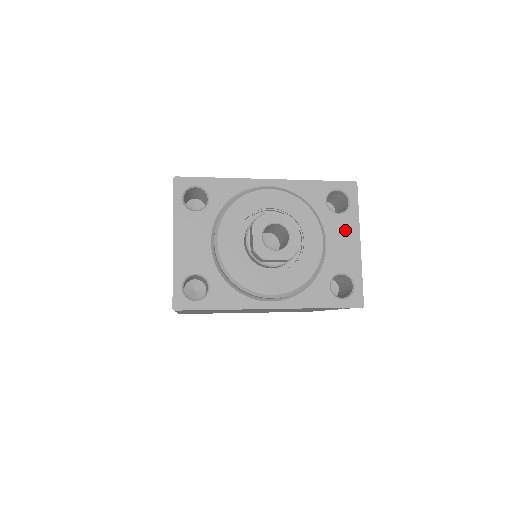
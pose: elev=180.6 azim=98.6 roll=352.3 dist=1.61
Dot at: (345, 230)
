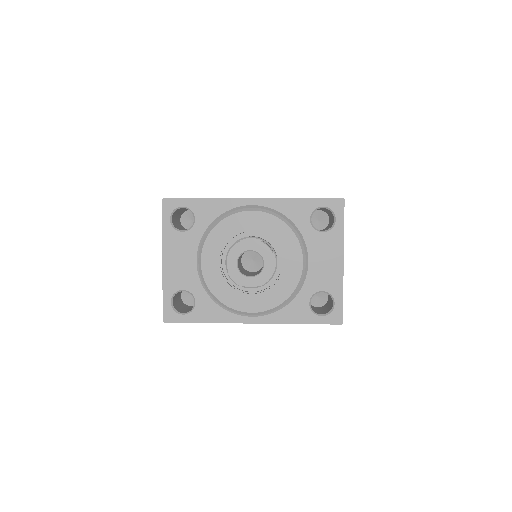
Dot at: (328, 249)
